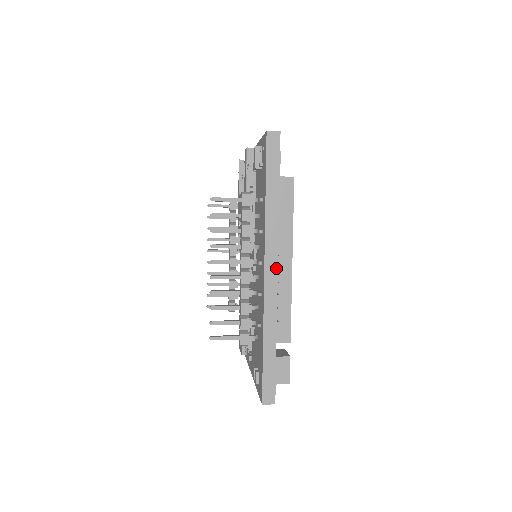
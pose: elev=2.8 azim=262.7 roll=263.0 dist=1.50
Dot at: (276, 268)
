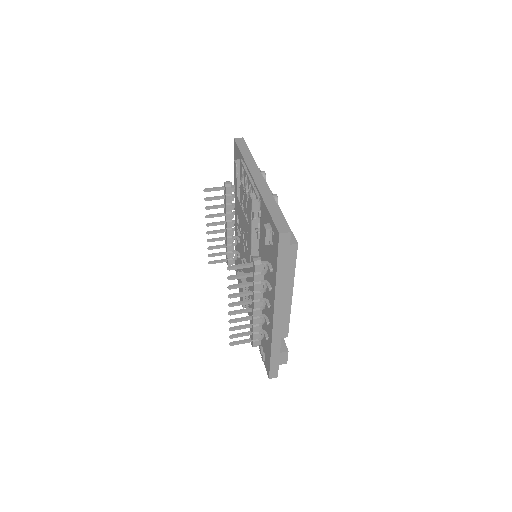
Dot at: (282, 315)
